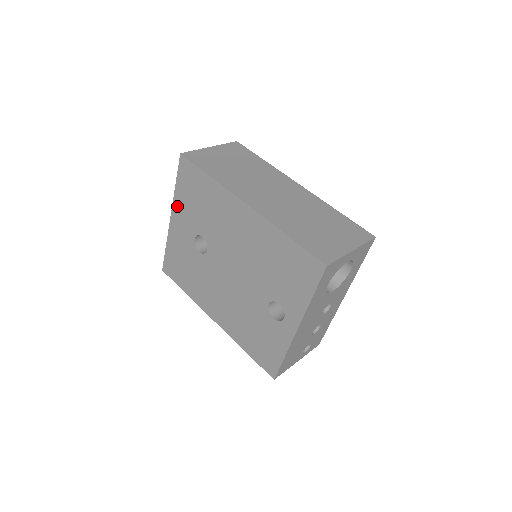
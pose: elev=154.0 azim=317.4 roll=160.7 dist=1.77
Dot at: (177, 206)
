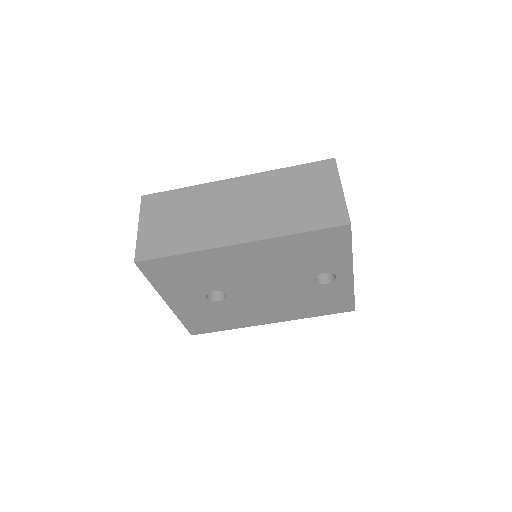
Dot at: (167, 293)
